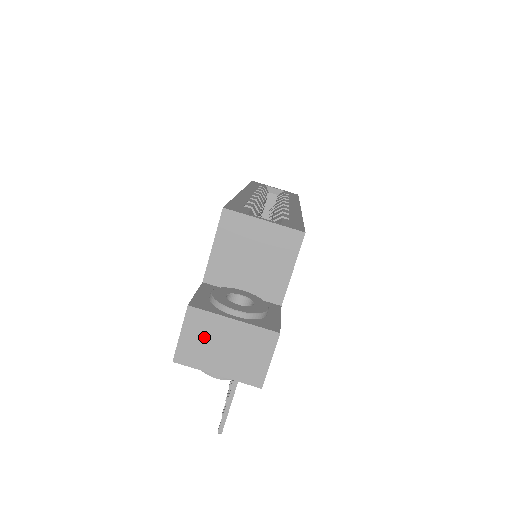
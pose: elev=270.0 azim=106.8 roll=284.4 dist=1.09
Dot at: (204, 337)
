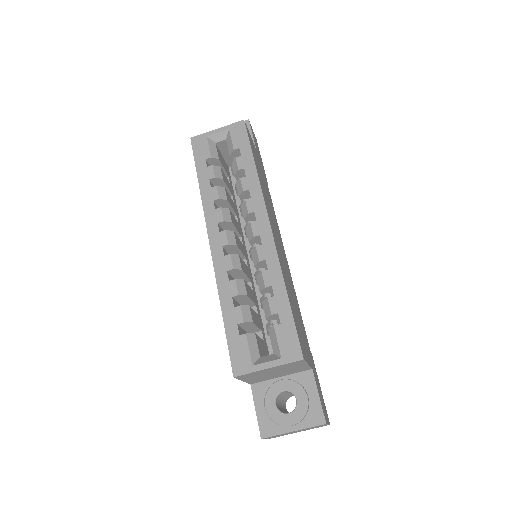
Dot at: (281, 435)
